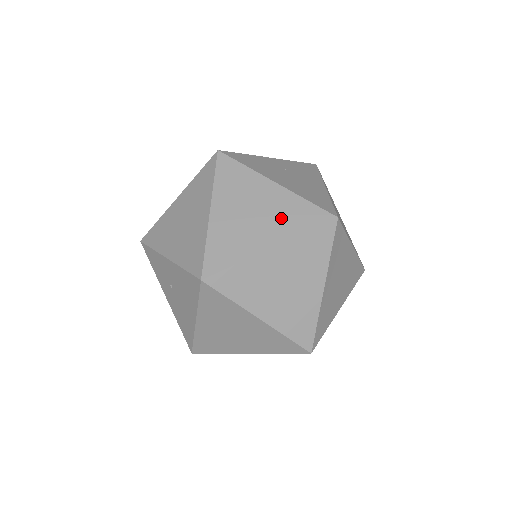
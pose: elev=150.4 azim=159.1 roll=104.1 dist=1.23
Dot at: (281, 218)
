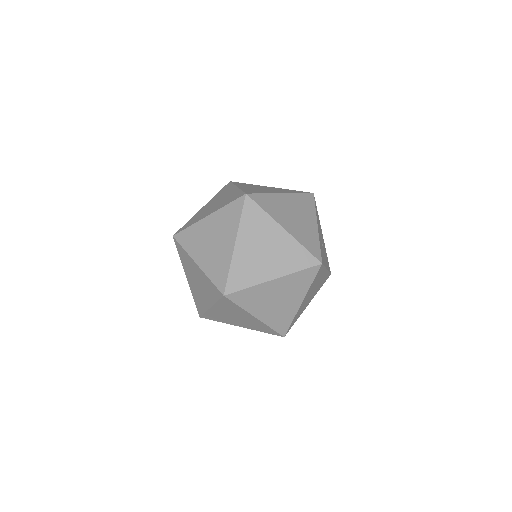
Dot at: (224, 202)
